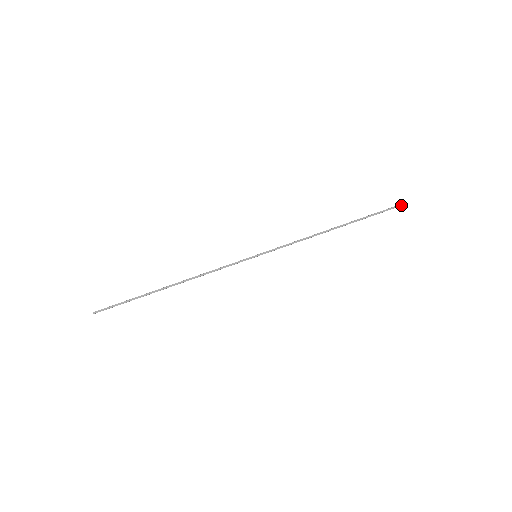
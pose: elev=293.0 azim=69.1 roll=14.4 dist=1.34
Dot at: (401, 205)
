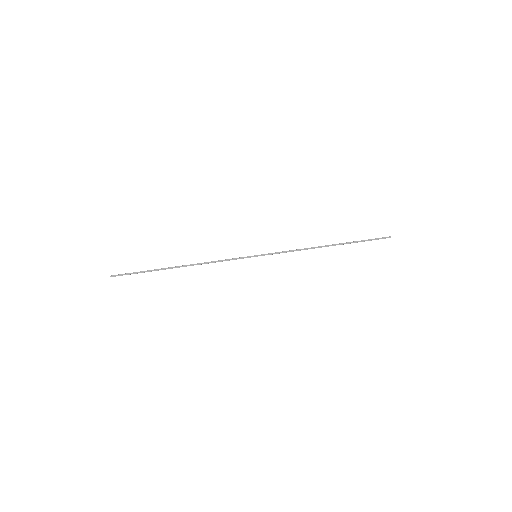
Dot at: (389, 237)
